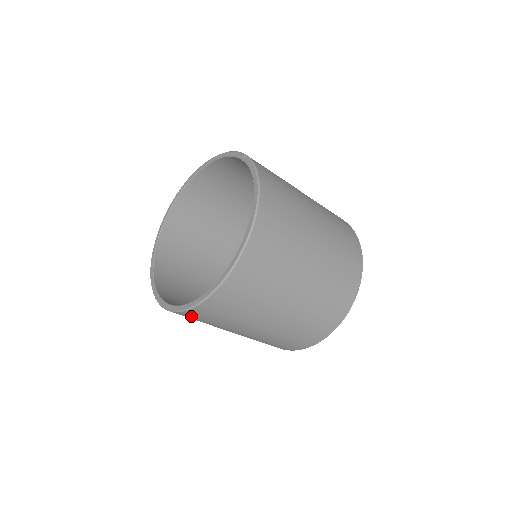
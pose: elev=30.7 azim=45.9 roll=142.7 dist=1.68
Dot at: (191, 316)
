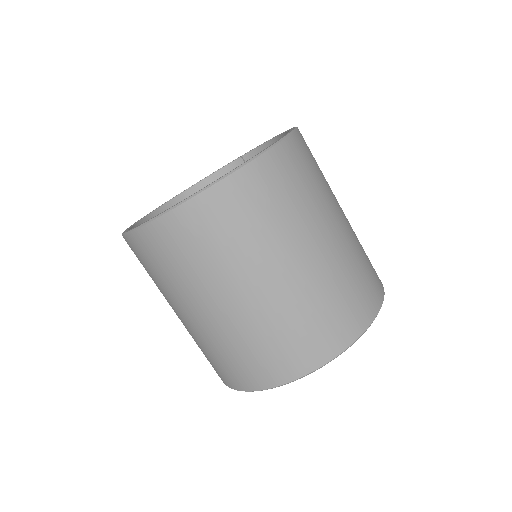
Dot at: (238, 193)
